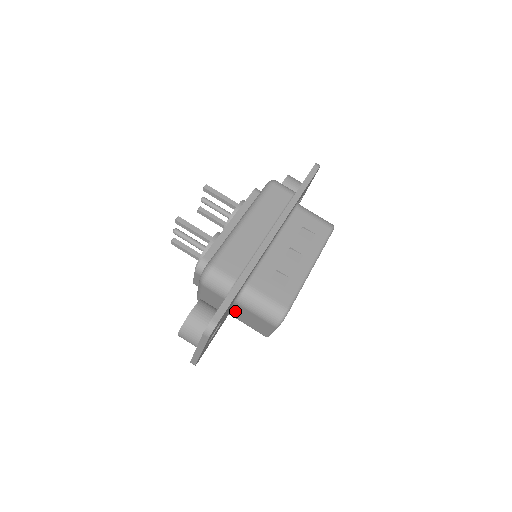
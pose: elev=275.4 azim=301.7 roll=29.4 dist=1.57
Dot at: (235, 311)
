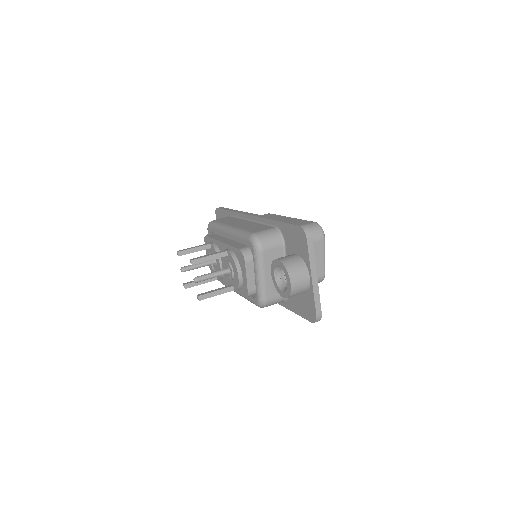
Dot at: occluded
